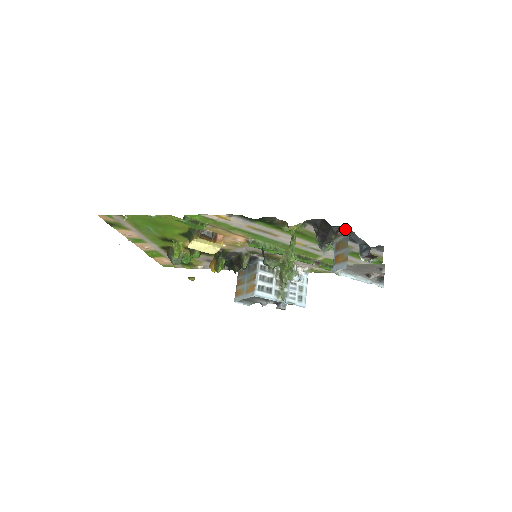
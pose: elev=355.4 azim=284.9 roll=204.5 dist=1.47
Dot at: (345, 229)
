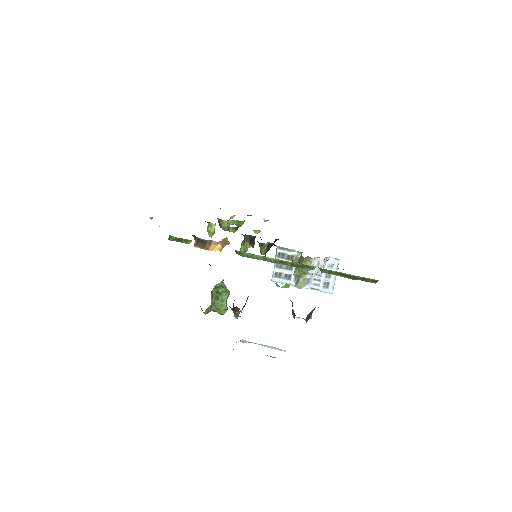
Dot at: occluded
